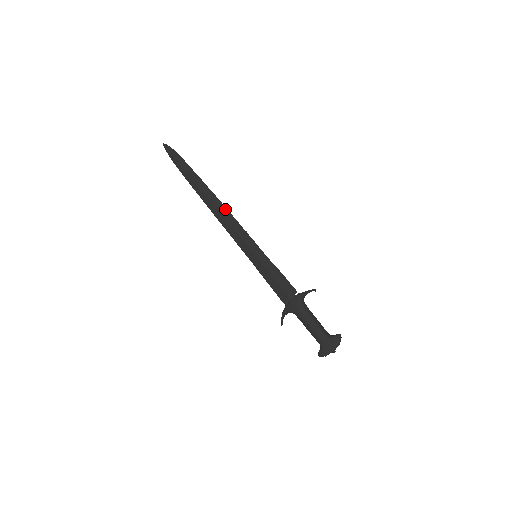
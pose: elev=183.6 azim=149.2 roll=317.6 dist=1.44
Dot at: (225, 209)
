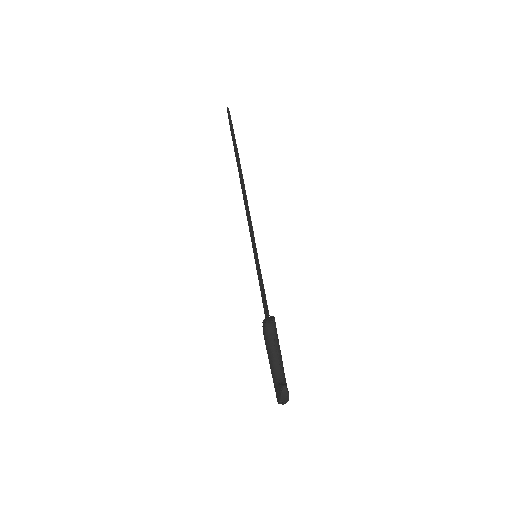
Dot at: (245, 192)
